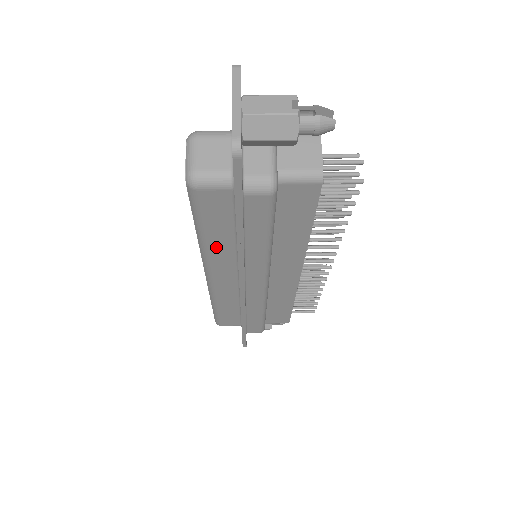
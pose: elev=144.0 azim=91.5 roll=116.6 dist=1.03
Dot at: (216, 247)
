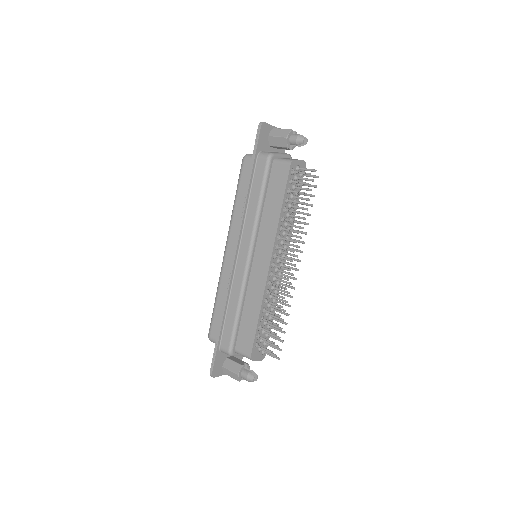
Dot at: (238, 212)
